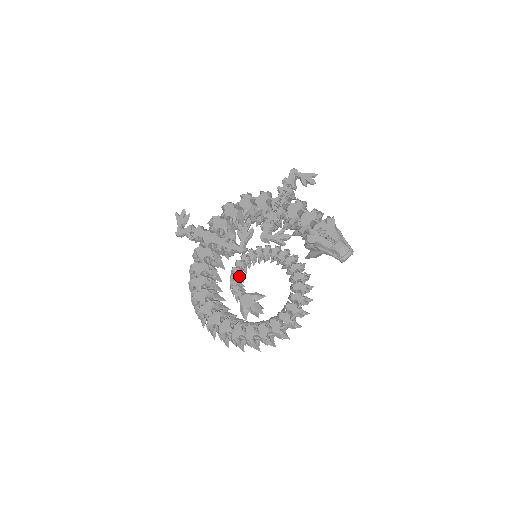
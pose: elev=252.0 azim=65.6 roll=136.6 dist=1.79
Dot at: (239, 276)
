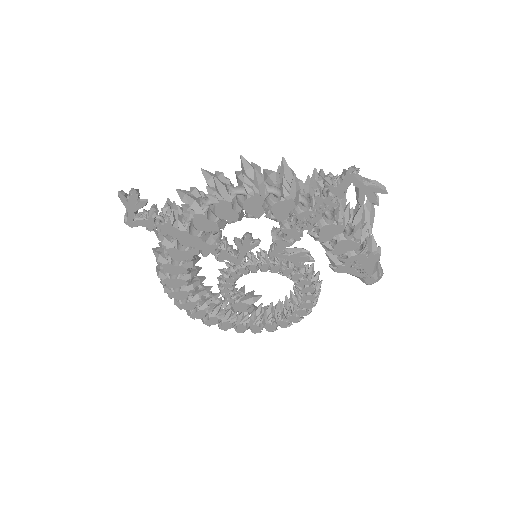
Dot at: occluded
